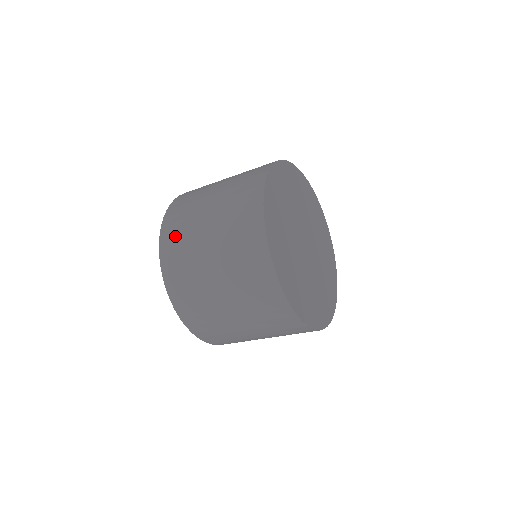
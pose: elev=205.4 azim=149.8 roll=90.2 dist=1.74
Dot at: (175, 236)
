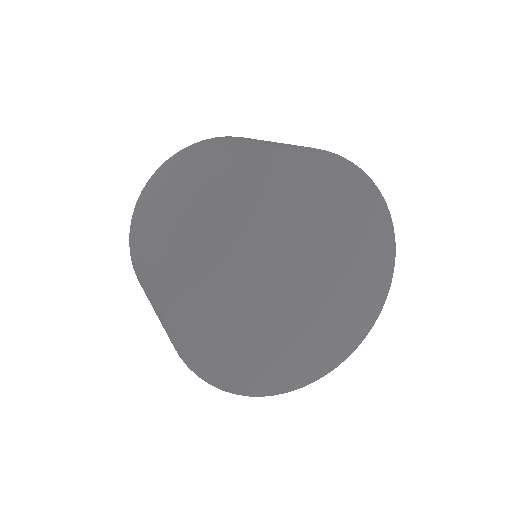
Dot at: (136, 270)
